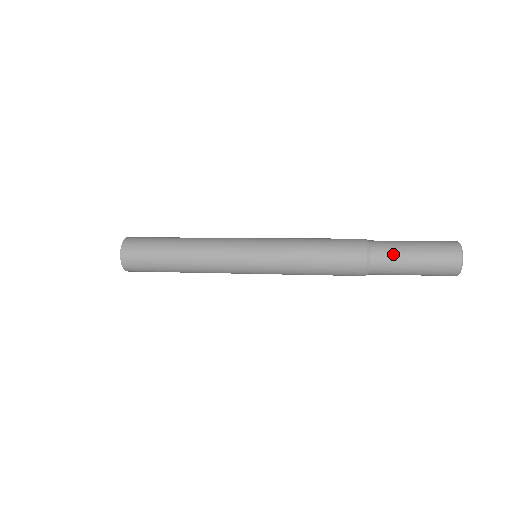
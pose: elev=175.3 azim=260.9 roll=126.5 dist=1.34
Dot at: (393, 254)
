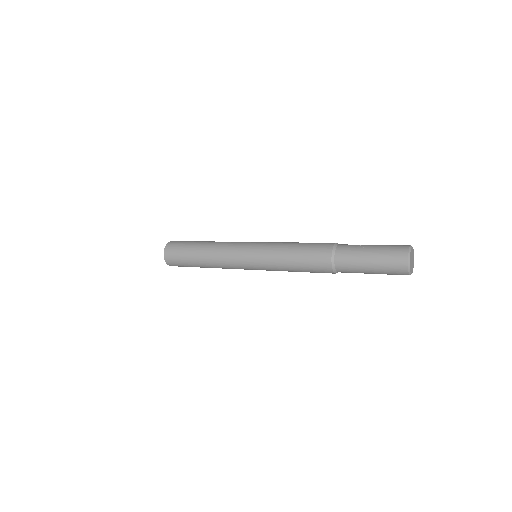
Dot at: (353, 249)
